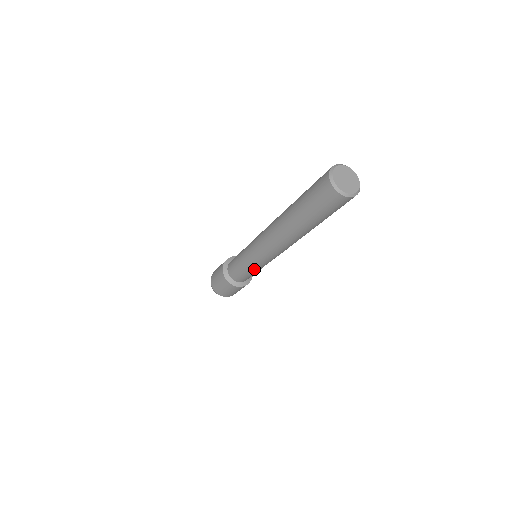
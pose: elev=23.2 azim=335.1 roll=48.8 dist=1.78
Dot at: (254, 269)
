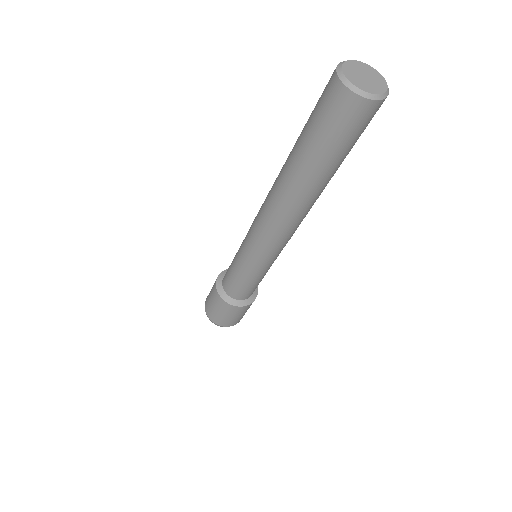
Dot at: (246, 270)
